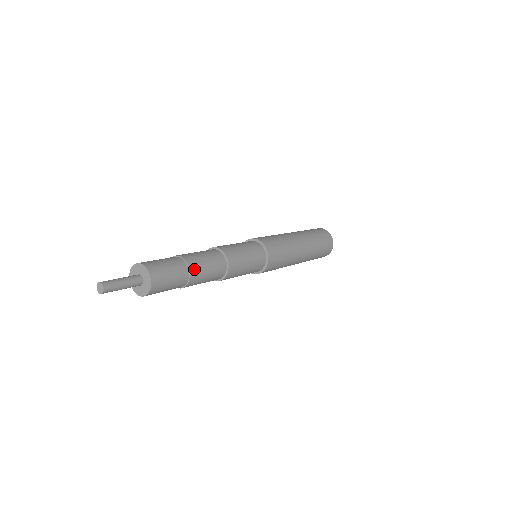
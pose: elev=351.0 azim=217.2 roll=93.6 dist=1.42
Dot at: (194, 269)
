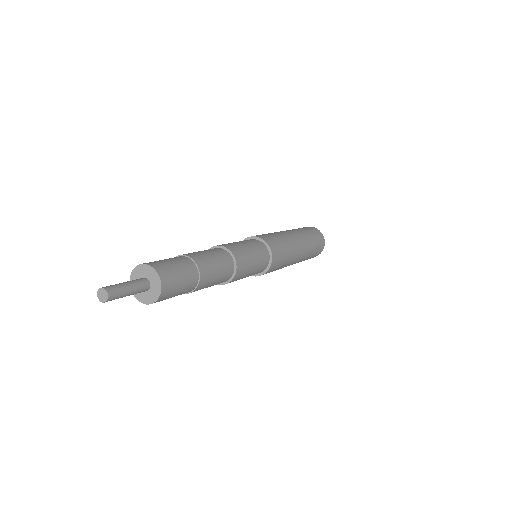
Dot at: (200, 262)
